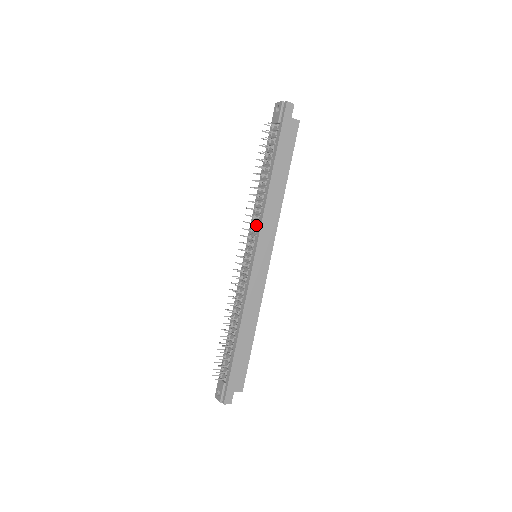
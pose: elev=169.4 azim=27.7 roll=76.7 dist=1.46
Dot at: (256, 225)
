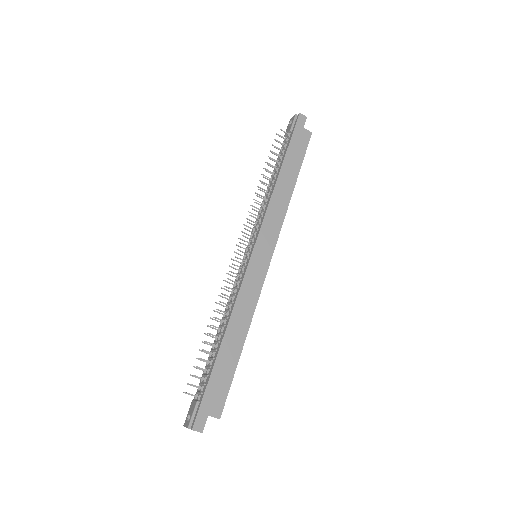
Dot at: (259, 220)
